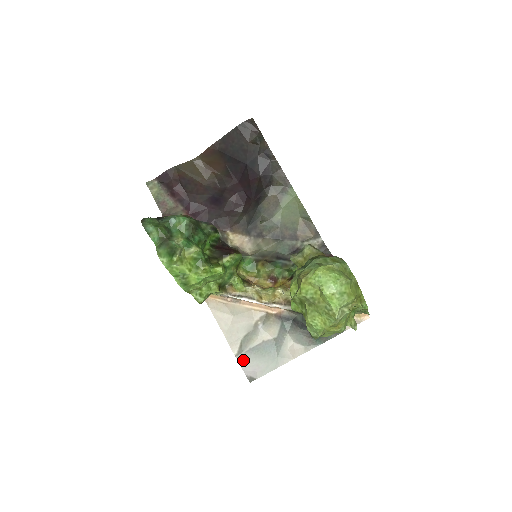
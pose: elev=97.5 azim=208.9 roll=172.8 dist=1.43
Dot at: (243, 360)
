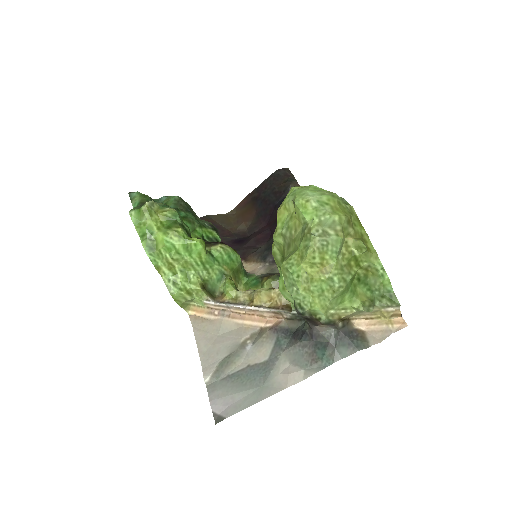
Dot at: (214, 390)
